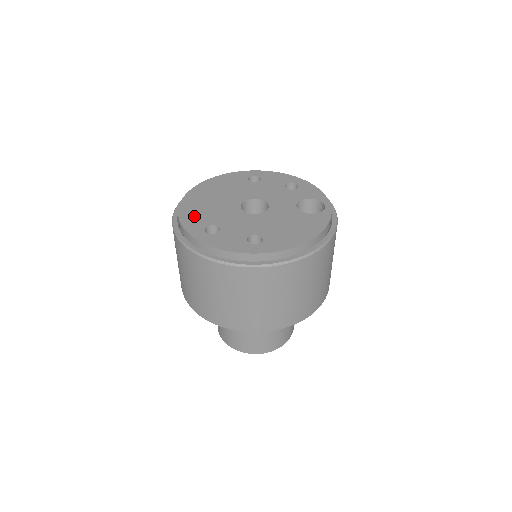
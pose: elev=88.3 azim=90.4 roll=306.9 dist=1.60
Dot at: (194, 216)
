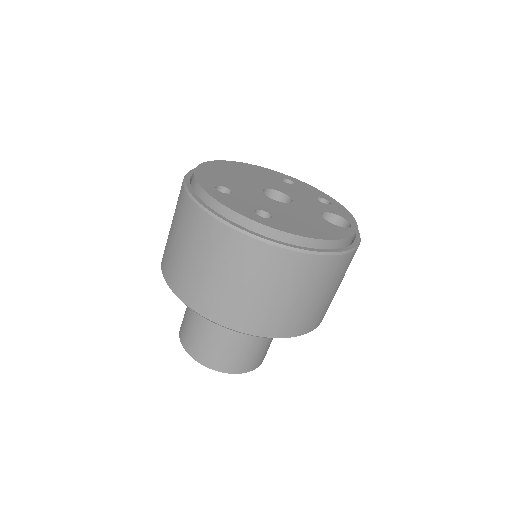
Dot at: (211, 175)
